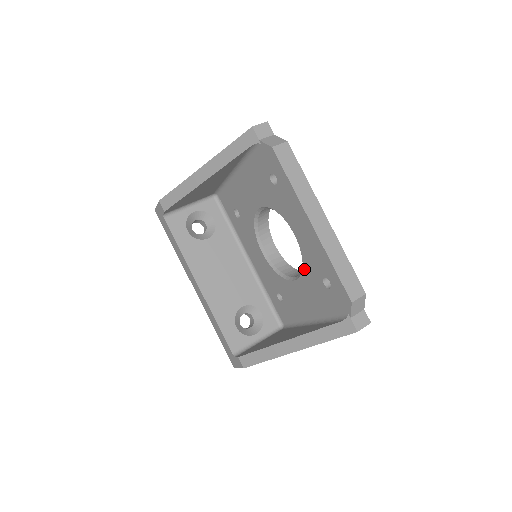
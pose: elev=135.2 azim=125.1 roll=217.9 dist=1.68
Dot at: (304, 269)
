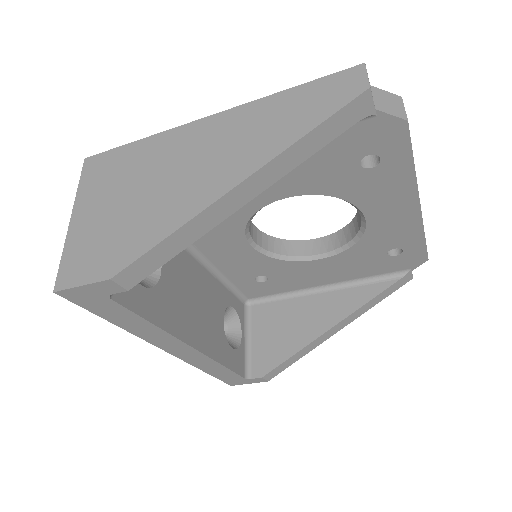
Dot at: (355, 247)
